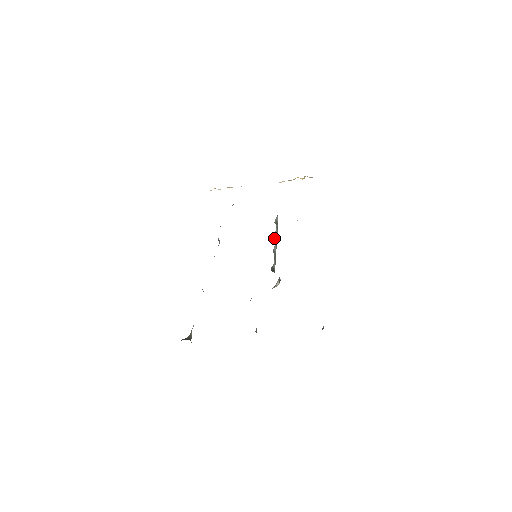
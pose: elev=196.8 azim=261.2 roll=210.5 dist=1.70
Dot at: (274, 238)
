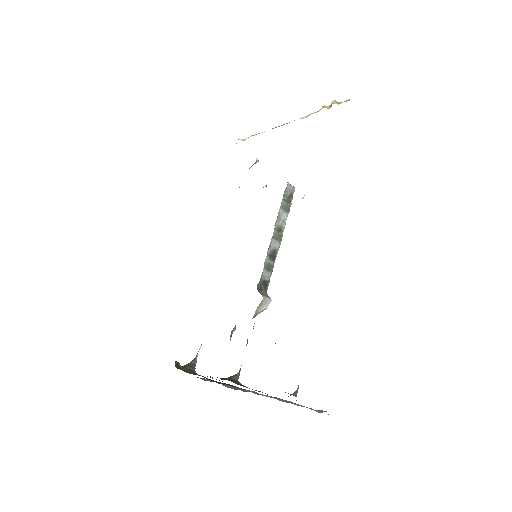
Dot at: (280, 224)
